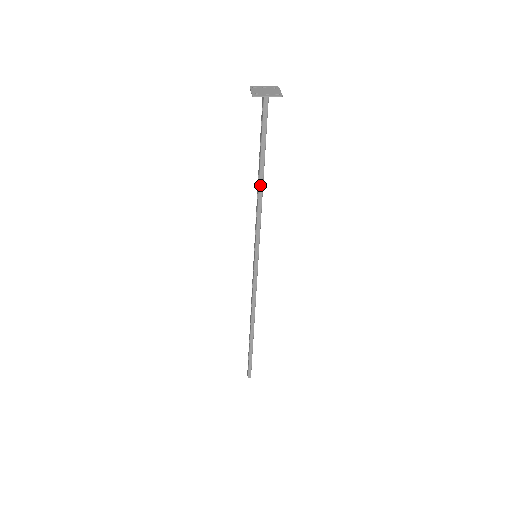
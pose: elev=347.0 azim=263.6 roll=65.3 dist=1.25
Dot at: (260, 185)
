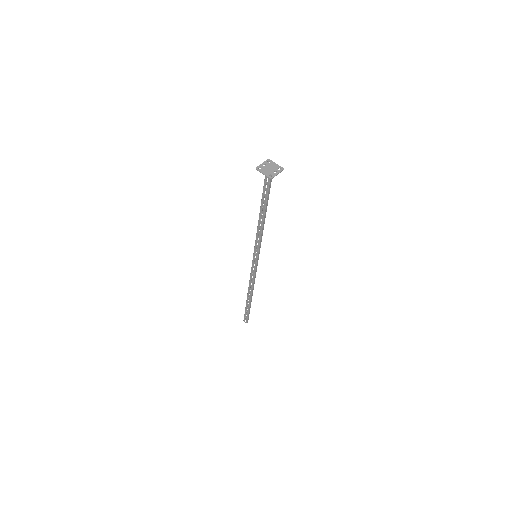
Dot at: (264, 219)
